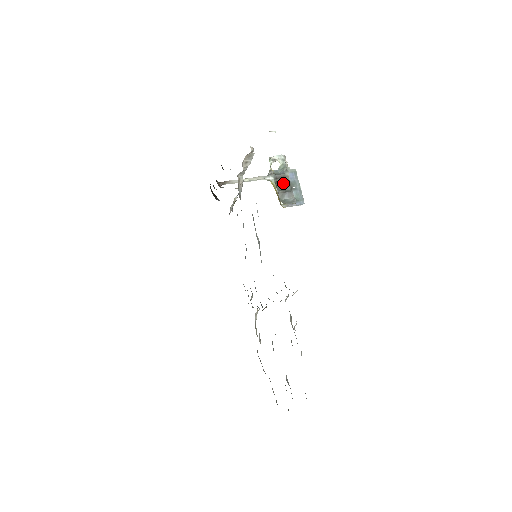
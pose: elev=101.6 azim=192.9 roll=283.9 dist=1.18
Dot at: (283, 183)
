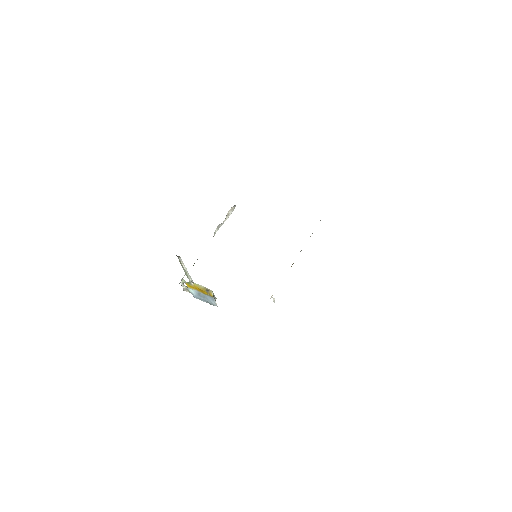
Dot at: (198, 292)
